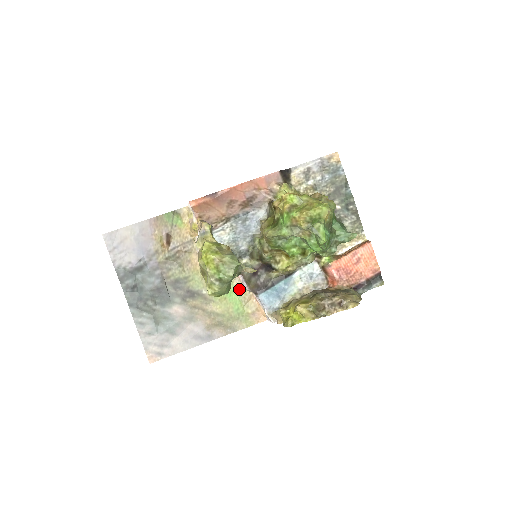
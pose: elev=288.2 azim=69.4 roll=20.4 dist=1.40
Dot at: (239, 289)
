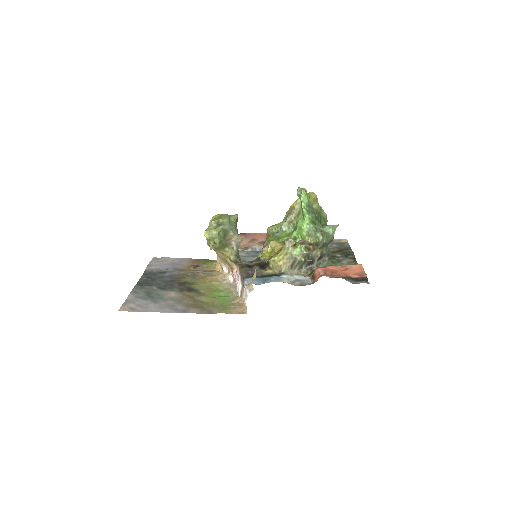
Dot at: (232, 296)
